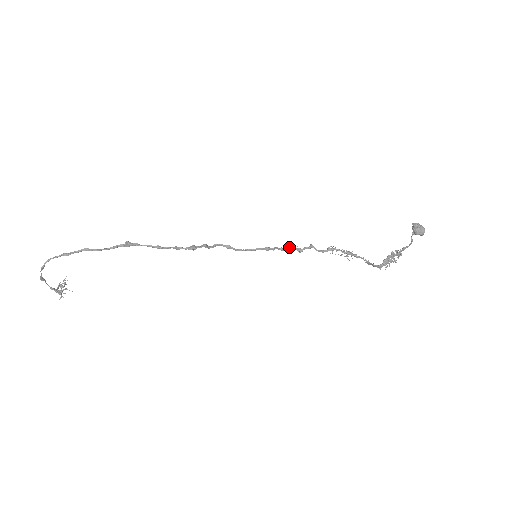
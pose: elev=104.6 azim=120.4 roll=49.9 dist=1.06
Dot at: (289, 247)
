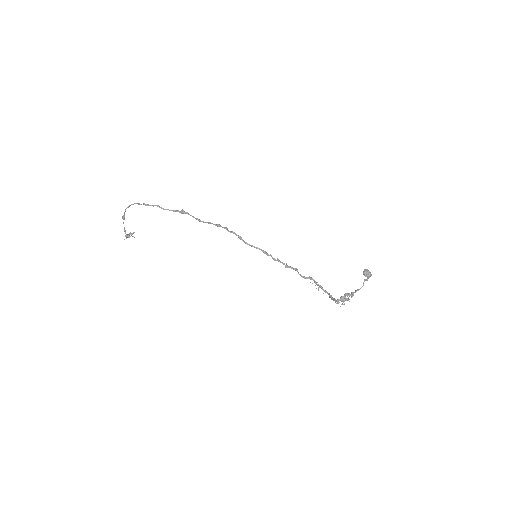
Dot at: (280, 261)
